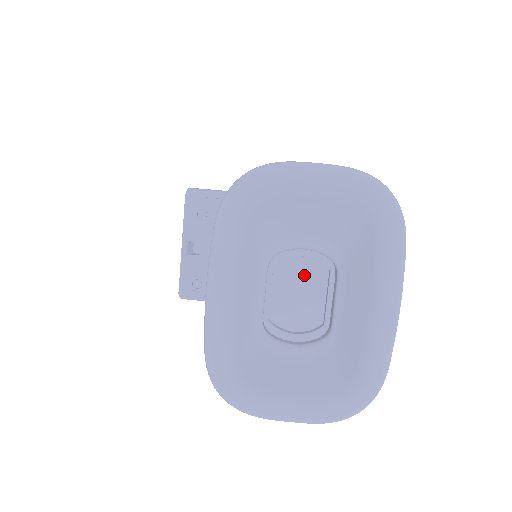
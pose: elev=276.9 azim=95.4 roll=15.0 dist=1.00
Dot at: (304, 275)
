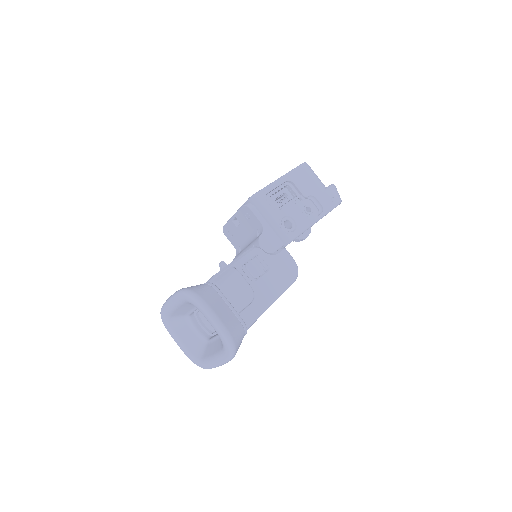
Dot at: occluded
